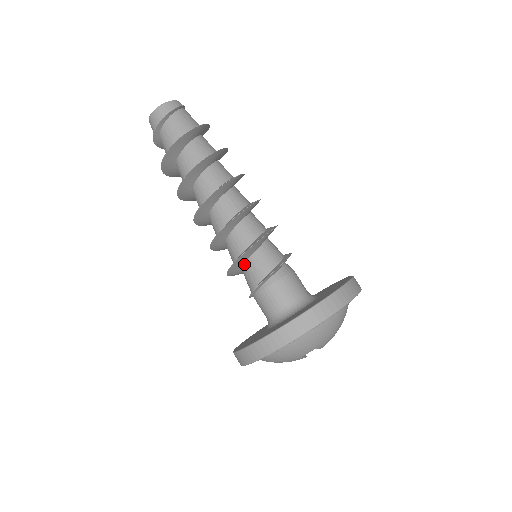
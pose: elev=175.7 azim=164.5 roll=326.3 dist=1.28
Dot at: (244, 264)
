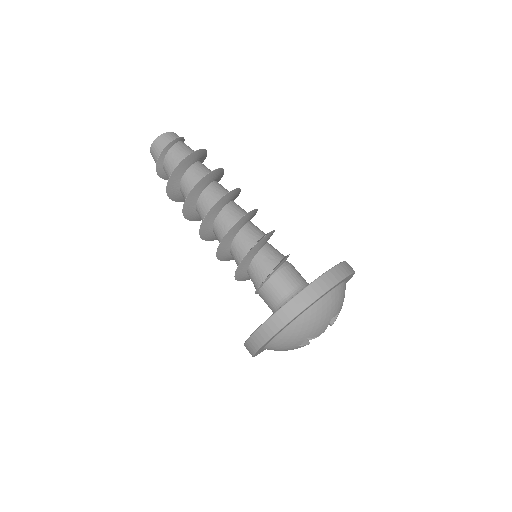
Dot at: (260, 250)
